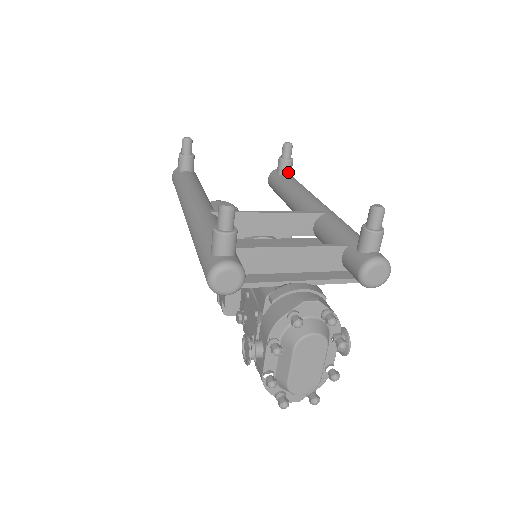
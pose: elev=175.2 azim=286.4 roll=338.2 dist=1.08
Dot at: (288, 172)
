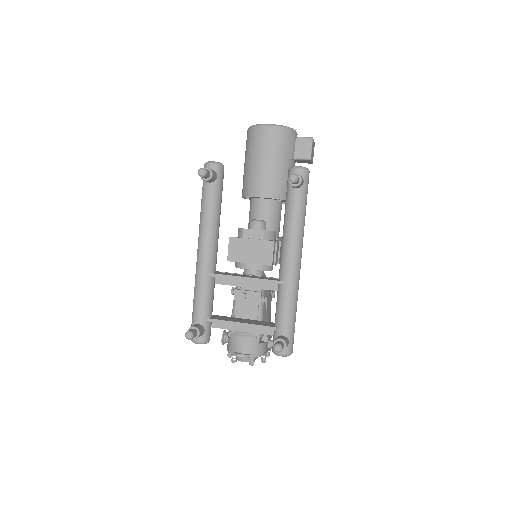
Dot at: (297, 188)
